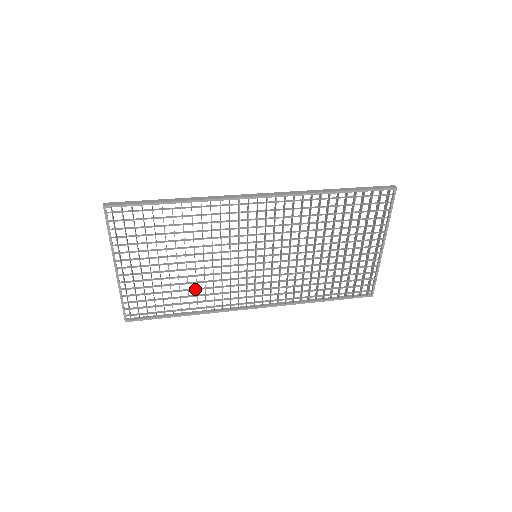
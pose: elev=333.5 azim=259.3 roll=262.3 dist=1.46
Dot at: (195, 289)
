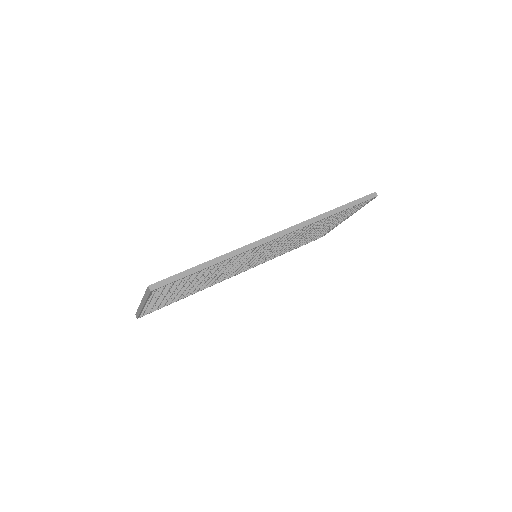
Dot at: (201, 286)
